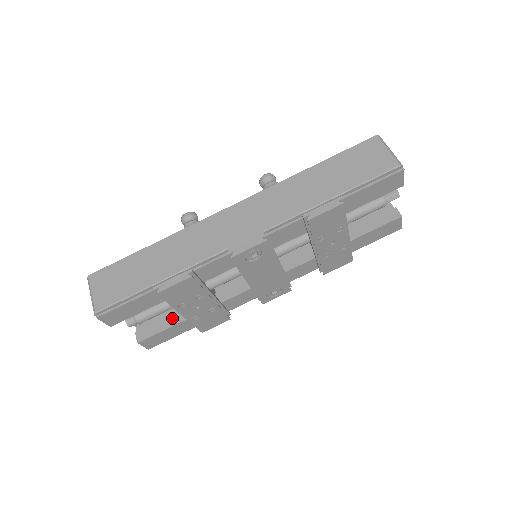
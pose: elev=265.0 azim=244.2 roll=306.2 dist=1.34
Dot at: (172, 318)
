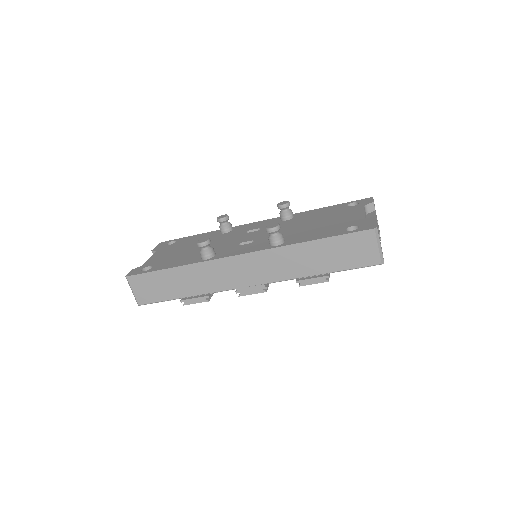
Dot at: occluded
